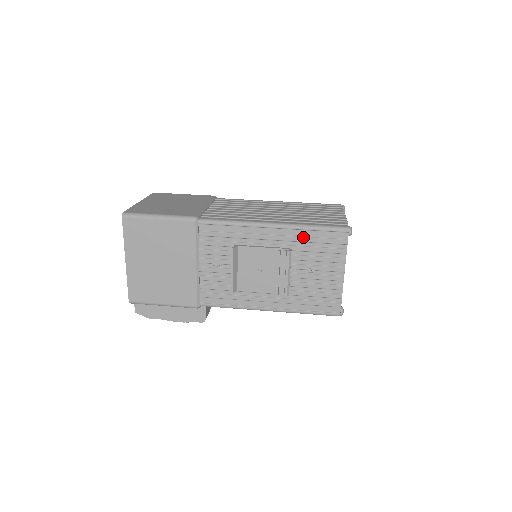
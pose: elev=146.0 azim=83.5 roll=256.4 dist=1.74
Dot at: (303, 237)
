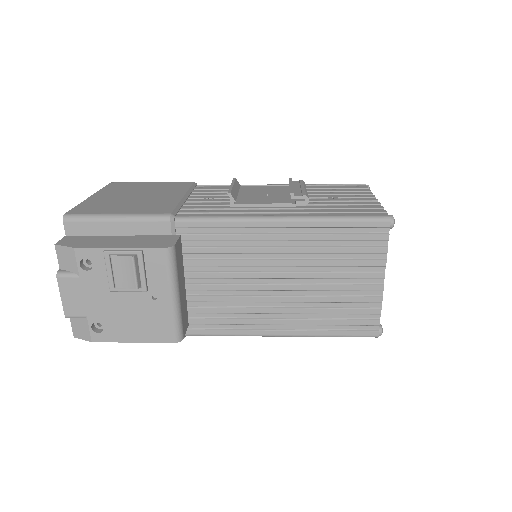
Dot at: (316, 187)
